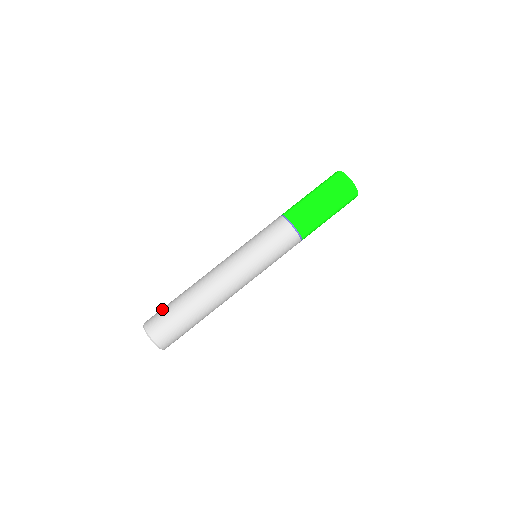
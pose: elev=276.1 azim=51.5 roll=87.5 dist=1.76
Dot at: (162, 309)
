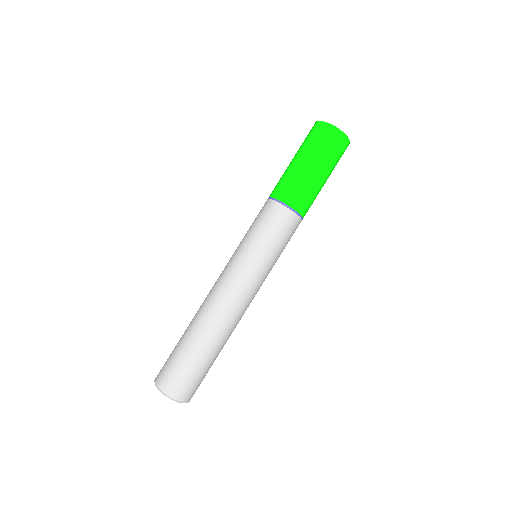
Dot at: occluded
